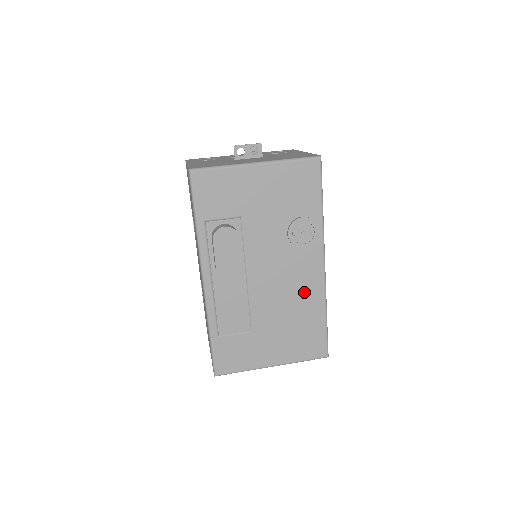
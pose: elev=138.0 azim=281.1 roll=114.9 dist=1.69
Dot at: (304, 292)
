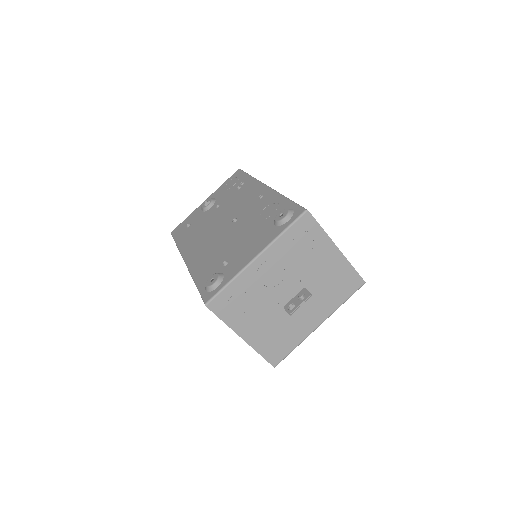
Dot at: occluded
